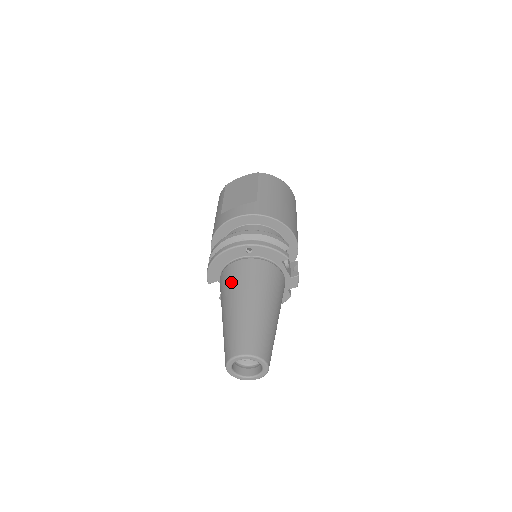
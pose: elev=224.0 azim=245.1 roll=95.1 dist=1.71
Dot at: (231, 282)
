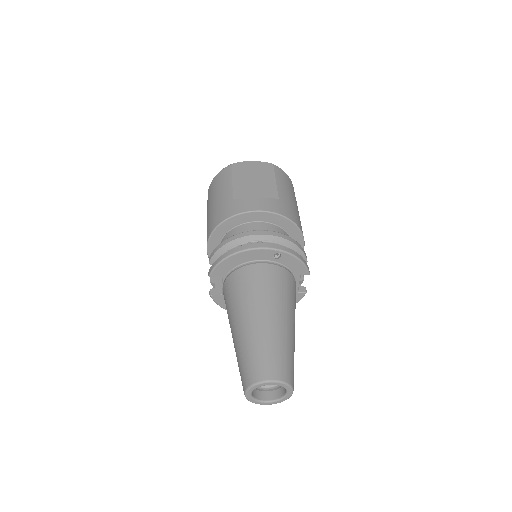
Dot at: (254, 287)
